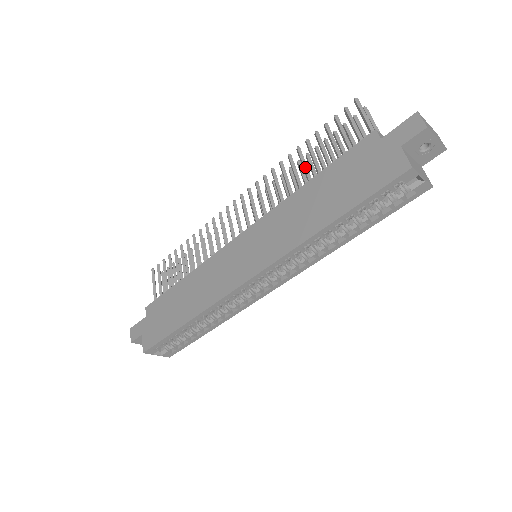
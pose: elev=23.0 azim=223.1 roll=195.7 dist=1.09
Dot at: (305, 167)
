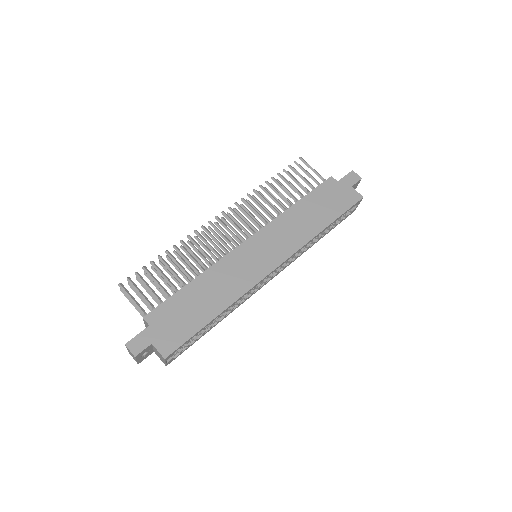
Dot at: occluded
